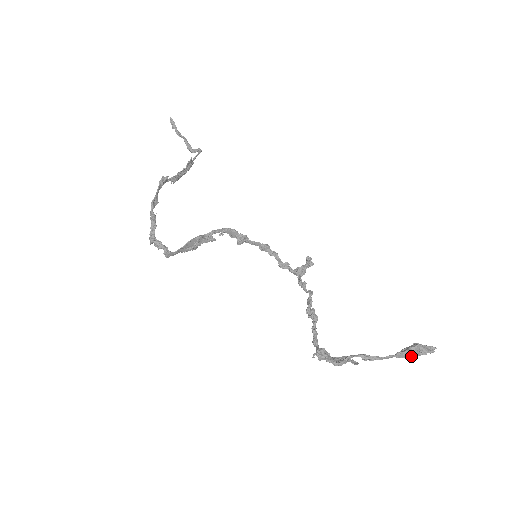
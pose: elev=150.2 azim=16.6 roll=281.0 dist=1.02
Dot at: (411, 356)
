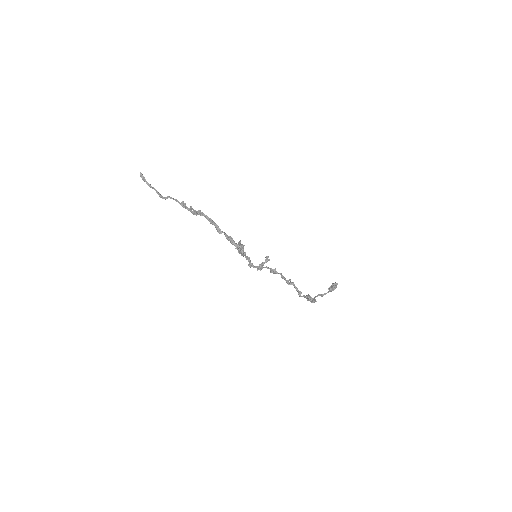
Dot at: occluded
